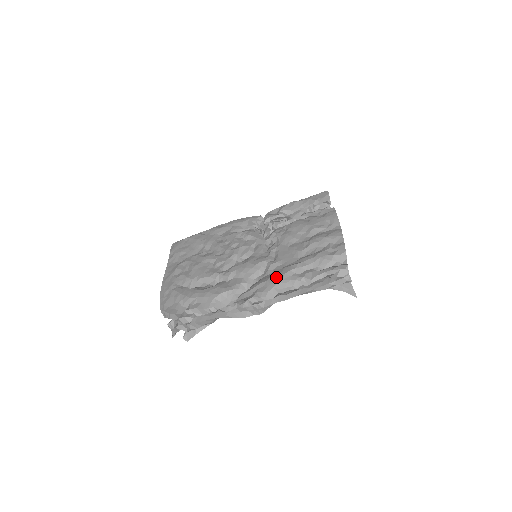
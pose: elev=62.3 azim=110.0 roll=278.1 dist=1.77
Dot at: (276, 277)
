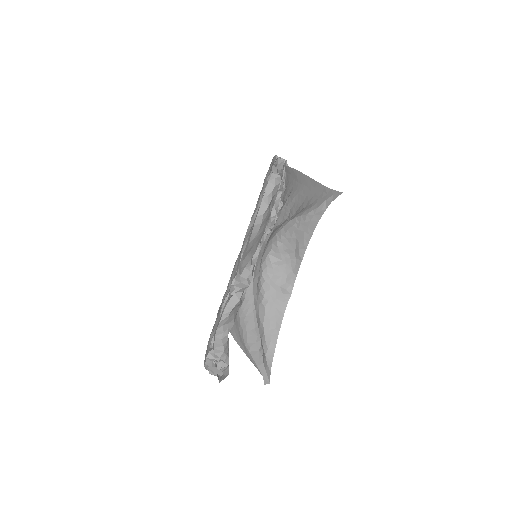
Dot at: (242, 245)
